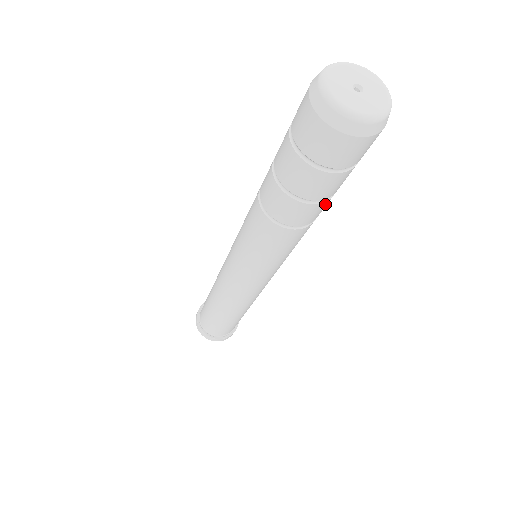
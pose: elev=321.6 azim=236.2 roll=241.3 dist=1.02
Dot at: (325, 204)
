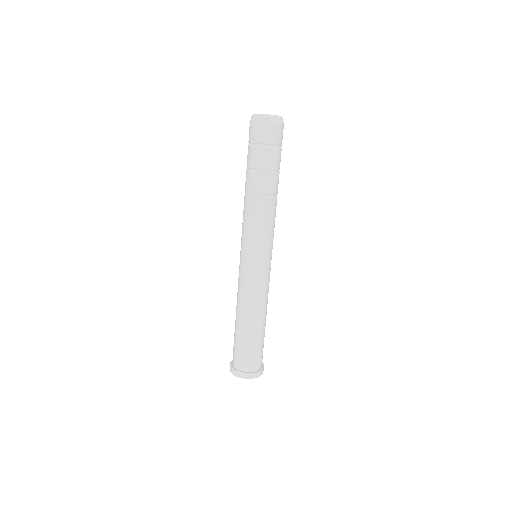
Dot at: (269, 177)
